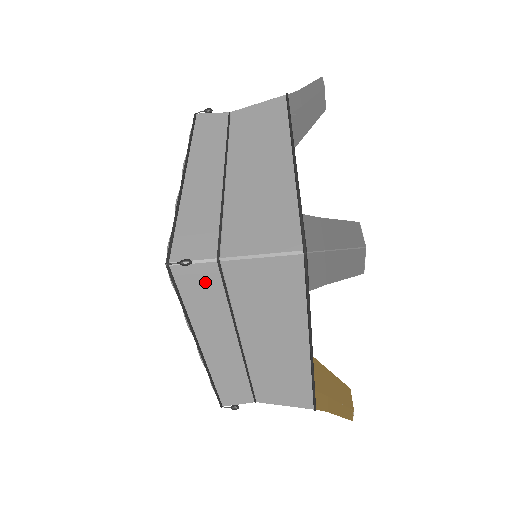
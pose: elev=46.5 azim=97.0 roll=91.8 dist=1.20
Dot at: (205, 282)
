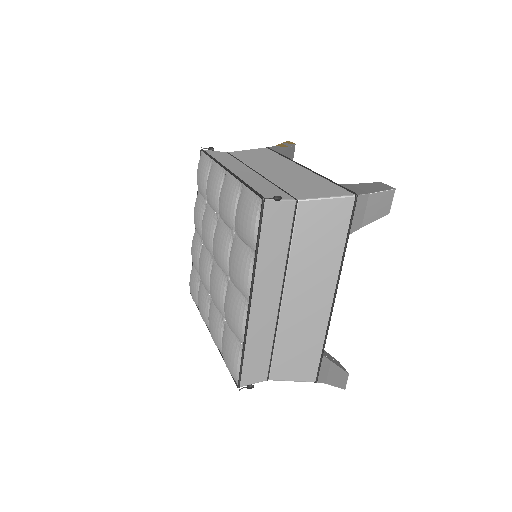
Dot at: occluded
